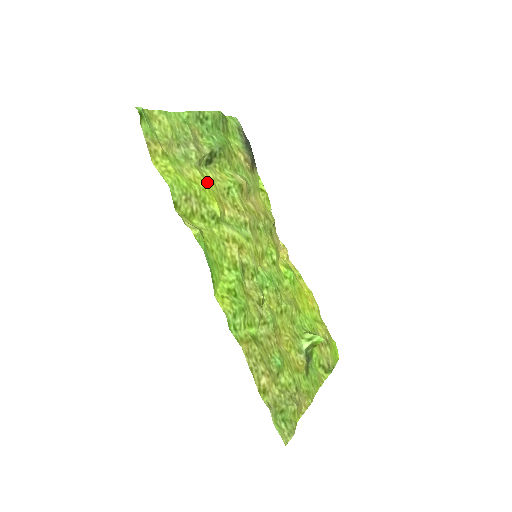
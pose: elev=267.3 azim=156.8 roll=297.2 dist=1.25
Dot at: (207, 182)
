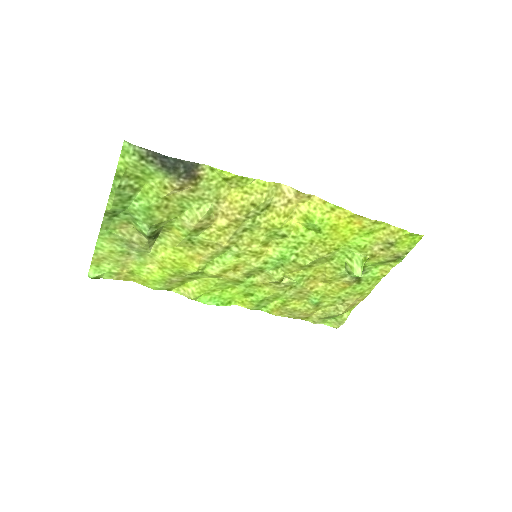
Dot at: (170, 258)
